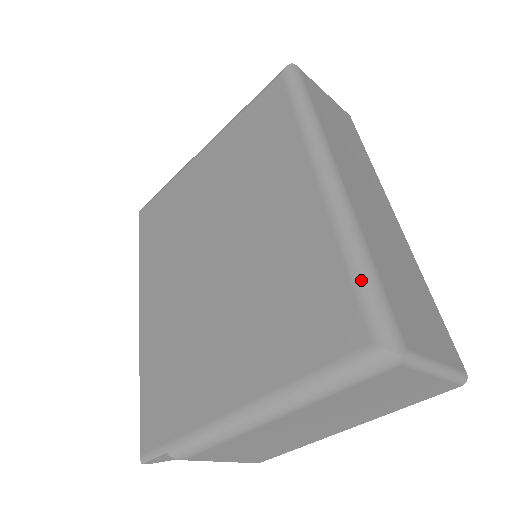
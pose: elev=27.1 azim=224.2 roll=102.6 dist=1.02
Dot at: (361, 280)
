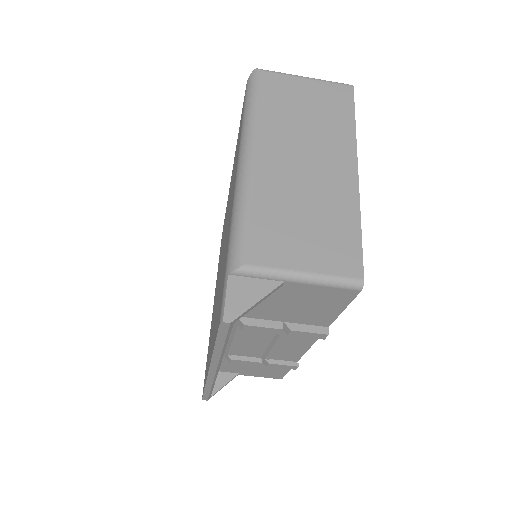
Dot at: occluded
